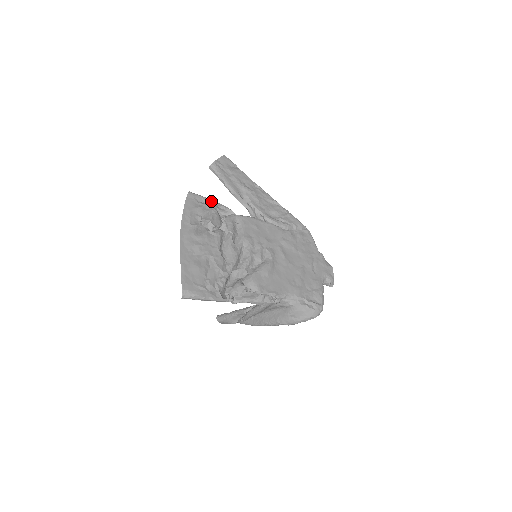
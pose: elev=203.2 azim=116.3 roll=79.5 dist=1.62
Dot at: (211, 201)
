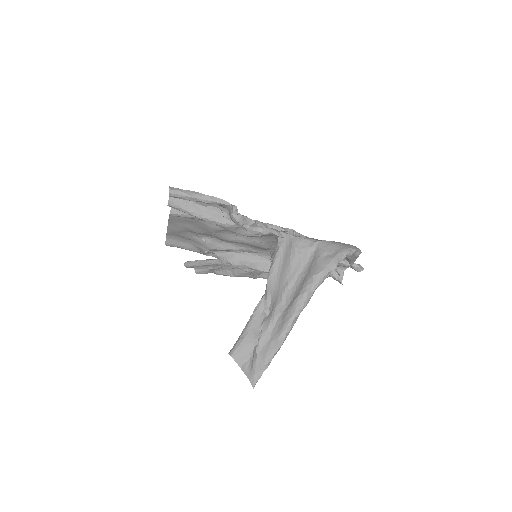
Dot at: occluded
